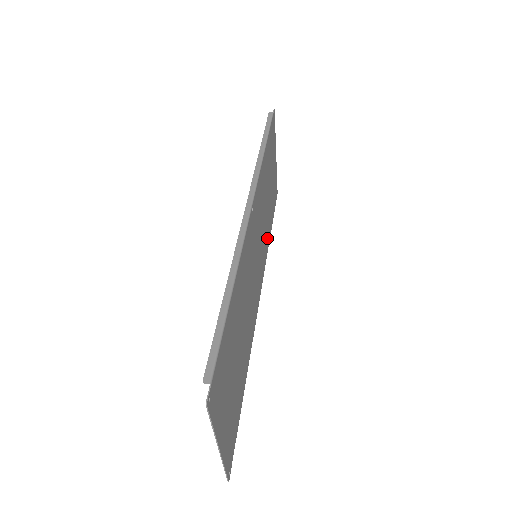
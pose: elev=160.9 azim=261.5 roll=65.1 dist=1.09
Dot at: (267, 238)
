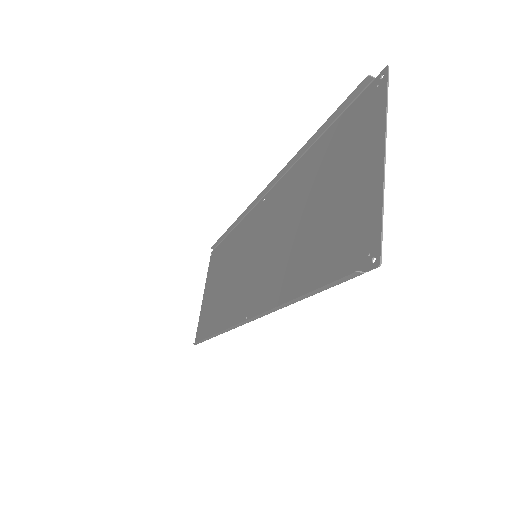
Dot at: (224, 316)
